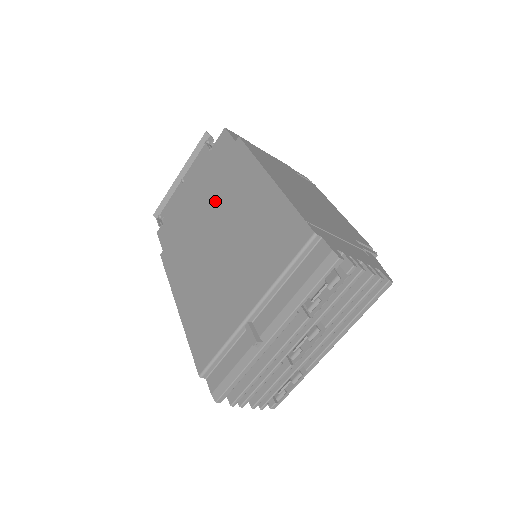
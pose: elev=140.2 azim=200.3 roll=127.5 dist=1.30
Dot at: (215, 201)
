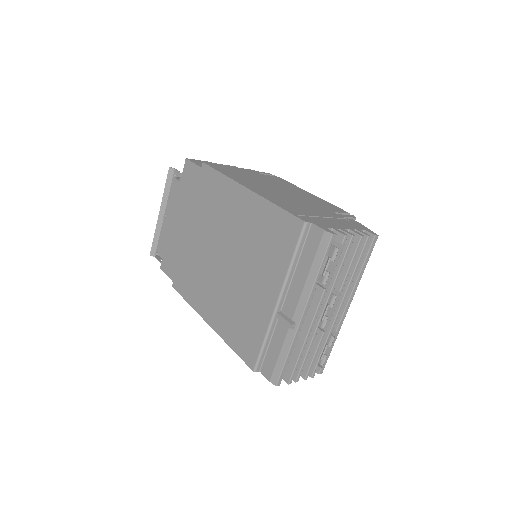
Dot at: (204, 224)
